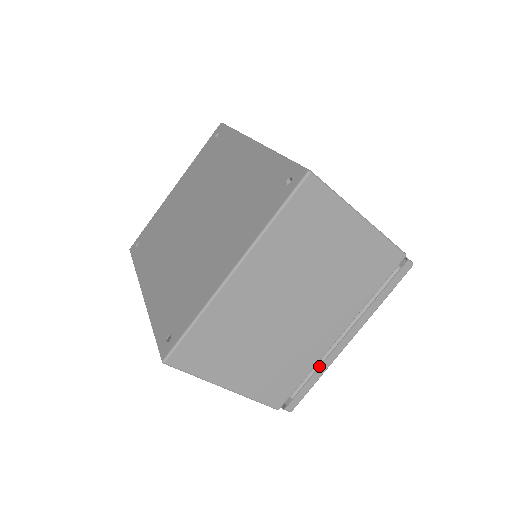
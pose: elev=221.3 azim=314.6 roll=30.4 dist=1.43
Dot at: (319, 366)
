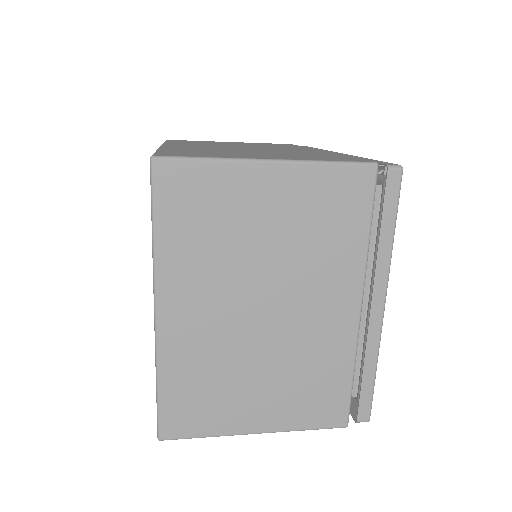
Dot at: (364, 355)
